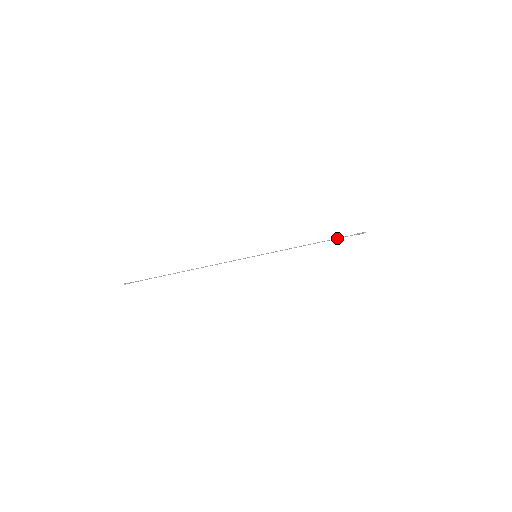
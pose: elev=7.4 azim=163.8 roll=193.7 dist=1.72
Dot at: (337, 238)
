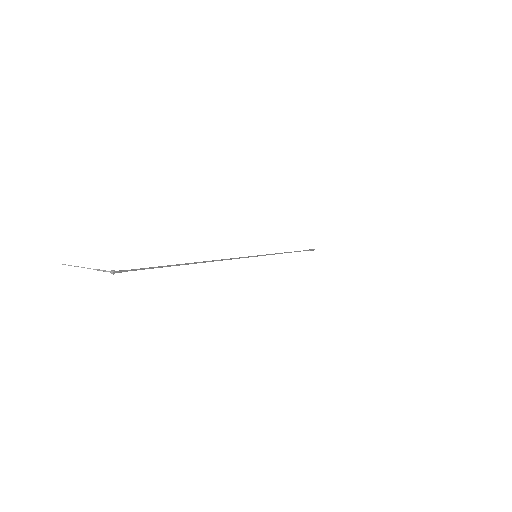
Dot at: occluded
